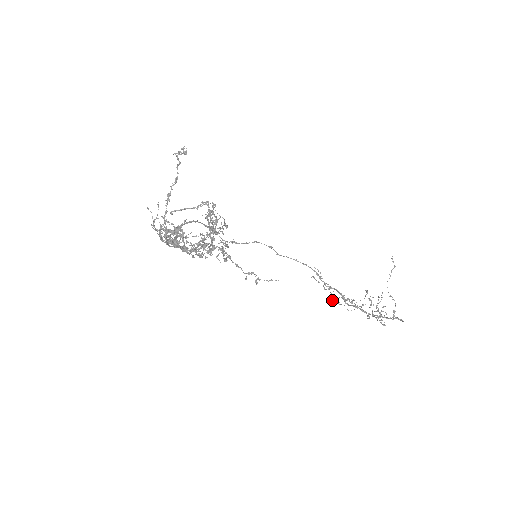
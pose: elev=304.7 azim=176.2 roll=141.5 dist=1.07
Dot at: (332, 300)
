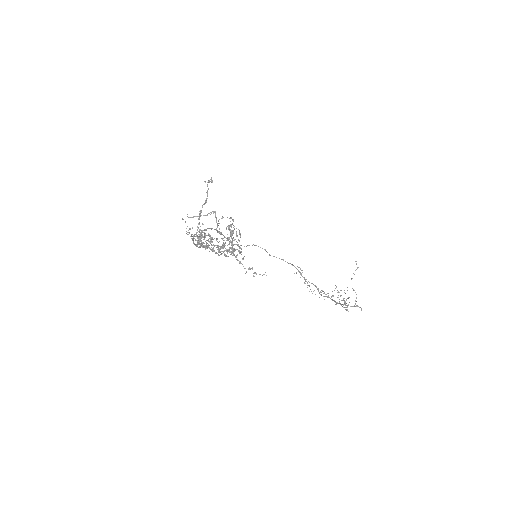
Dot at: occluded
